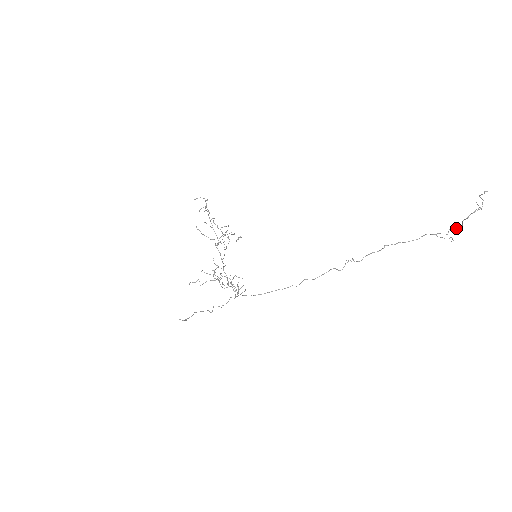
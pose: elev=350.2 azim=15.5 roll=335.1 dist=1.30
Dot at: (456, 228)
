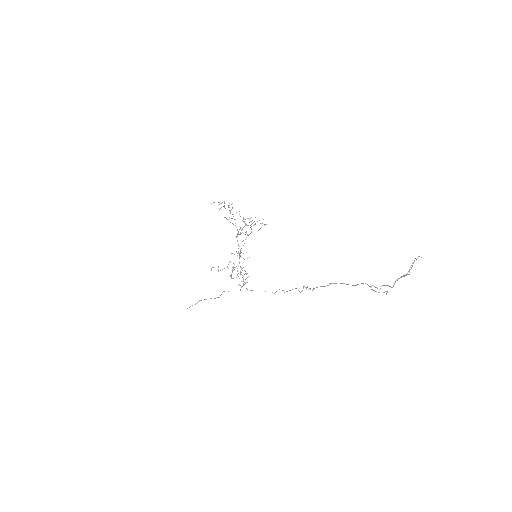
Dot at: occluded
